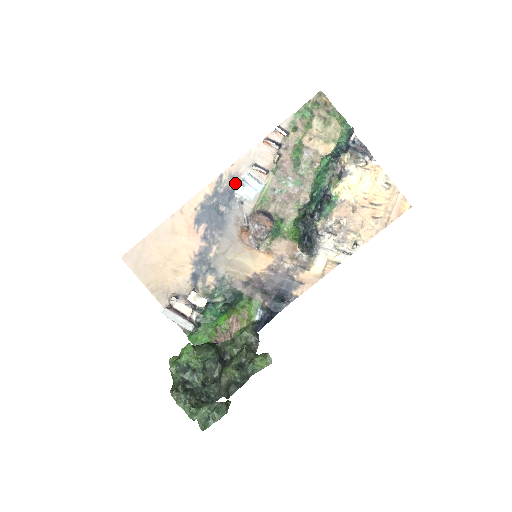
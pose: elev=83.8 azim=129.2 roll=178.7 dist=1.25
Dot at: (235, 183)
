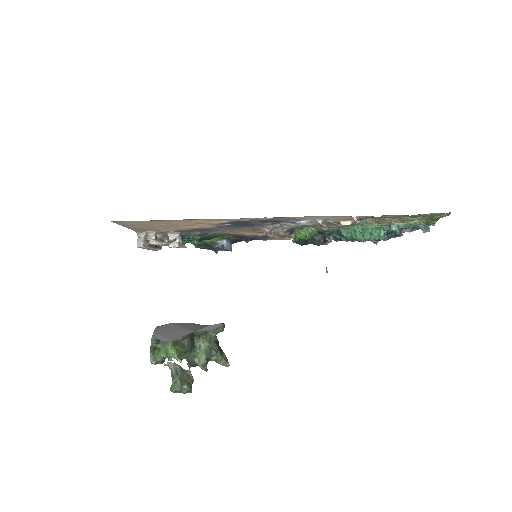
Dot at: (290, 221)
